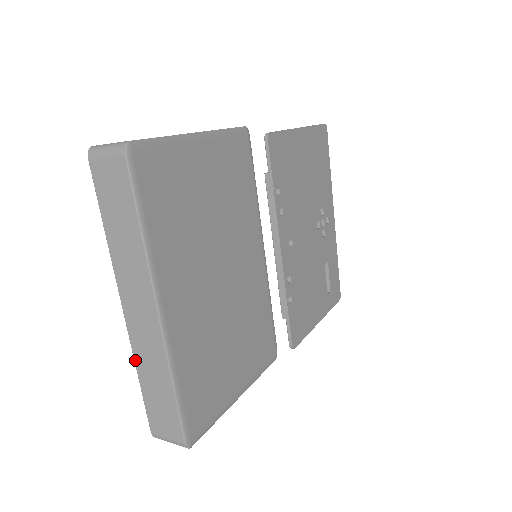
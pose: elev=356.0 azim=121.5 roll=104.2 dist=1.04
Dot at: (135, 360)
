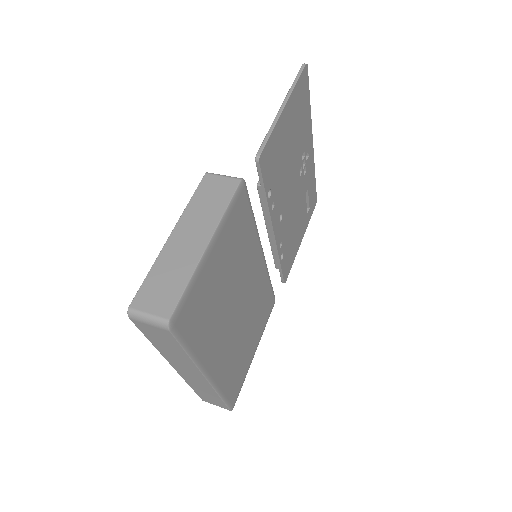
Dot at: (187, 383)
